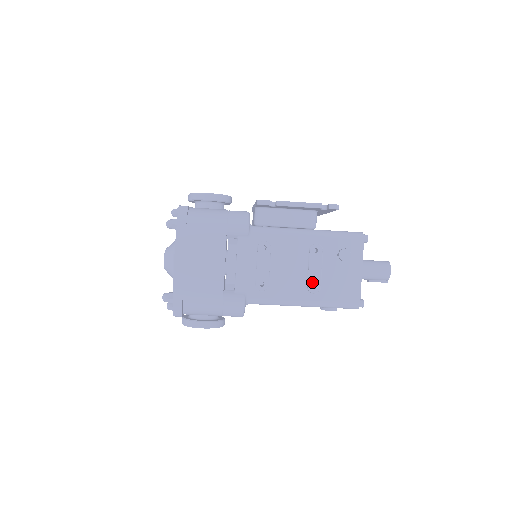
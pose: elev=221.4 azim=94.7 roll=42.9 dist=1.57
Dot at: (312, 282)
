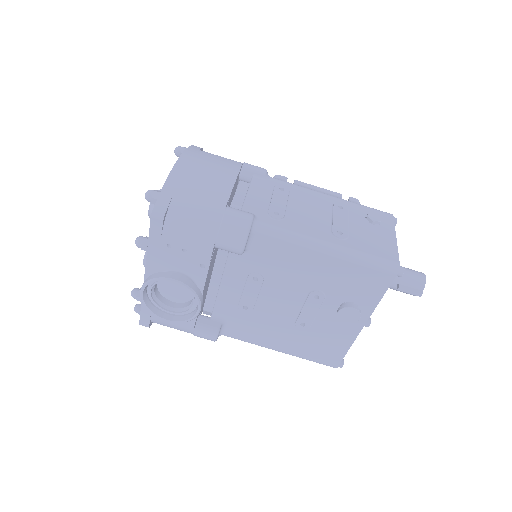
Dot at: (338, 228)
